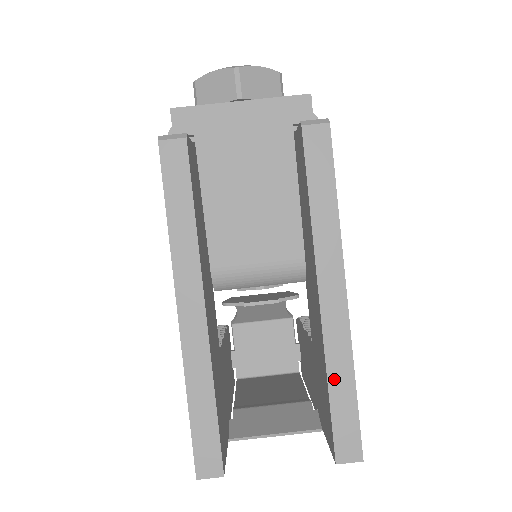
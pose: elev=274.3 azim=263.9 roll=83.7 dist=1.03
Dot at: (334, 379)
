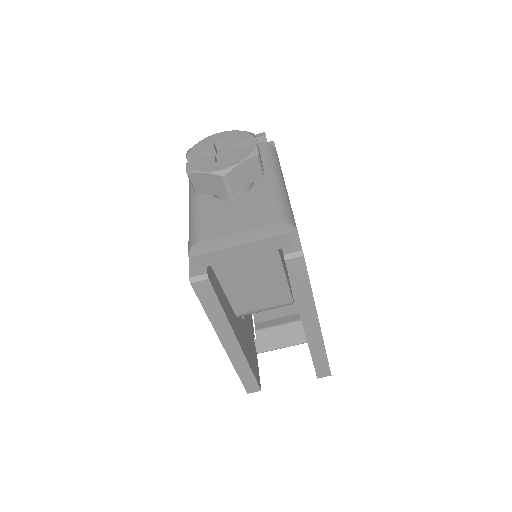
Dot at: (315, 354)
